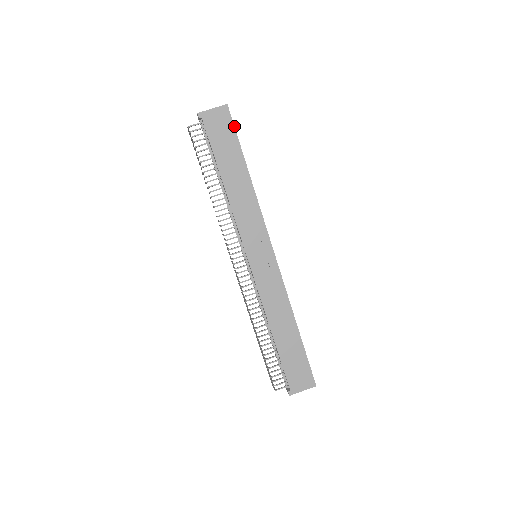
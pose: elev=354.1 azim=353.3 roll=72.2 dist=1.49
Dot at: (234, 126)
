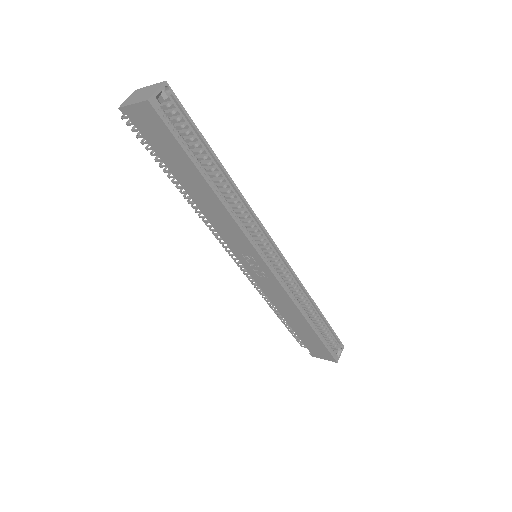
Dot at: (170, 131)
